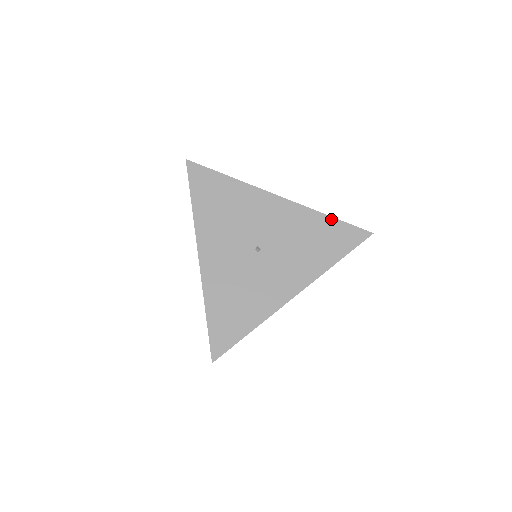
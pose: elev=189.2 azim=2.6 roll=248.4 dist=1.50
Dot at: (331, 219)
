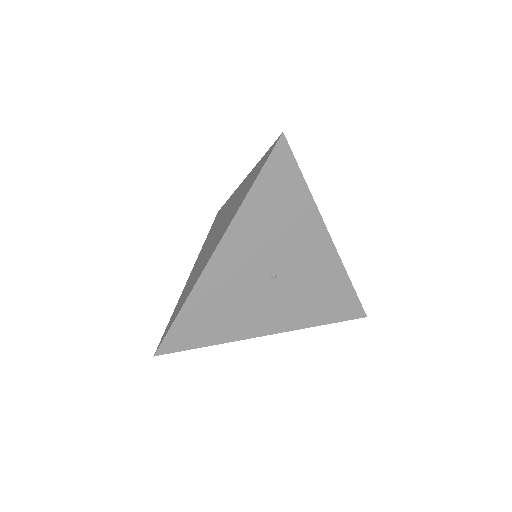
Dot at: (350, 286)
